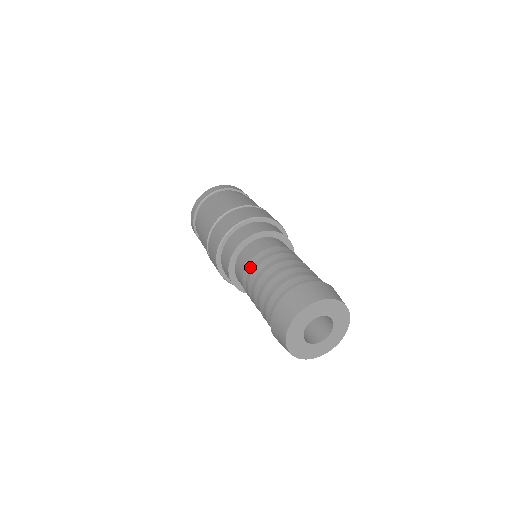
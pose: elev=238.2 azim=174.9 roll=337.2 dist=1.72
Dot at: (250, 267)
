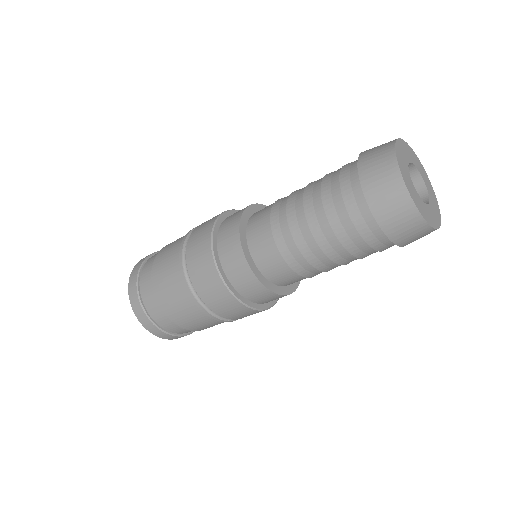
Dot at: (276, 217)
